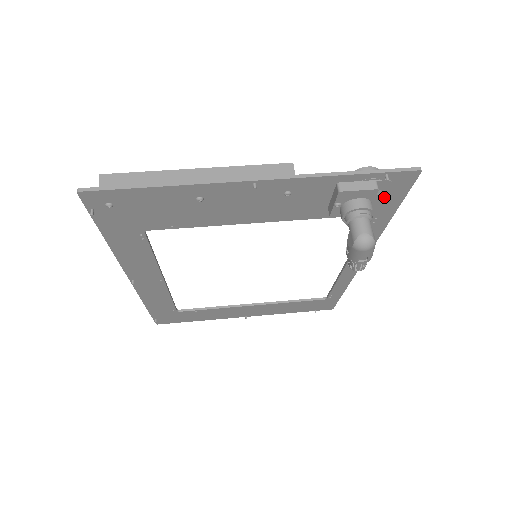
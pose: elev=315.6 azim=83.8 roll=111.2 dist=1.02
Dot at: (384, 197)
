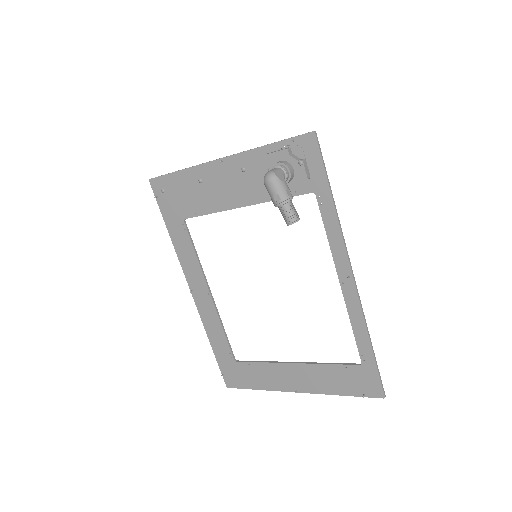
Dot at: (299, 160)
